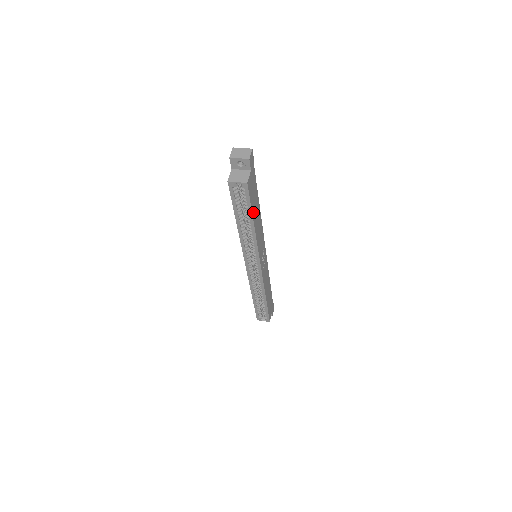
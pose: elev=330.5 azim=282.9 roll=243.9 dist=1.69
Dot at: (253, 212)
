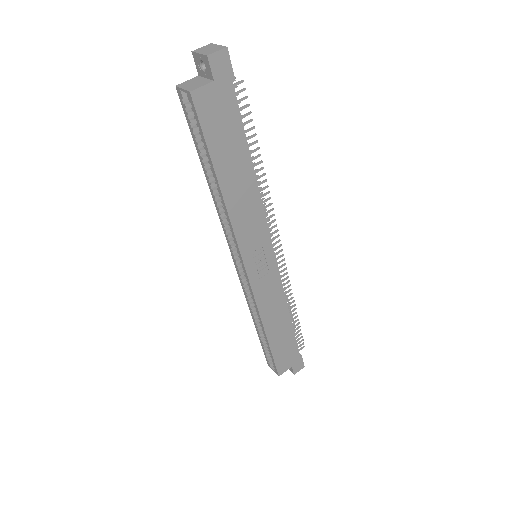
Dot at: (218, 160)
